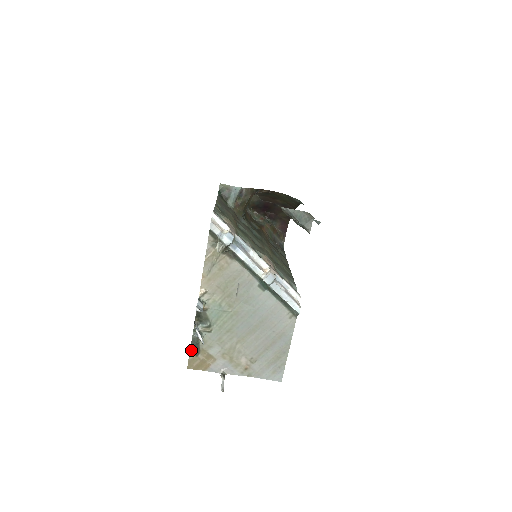
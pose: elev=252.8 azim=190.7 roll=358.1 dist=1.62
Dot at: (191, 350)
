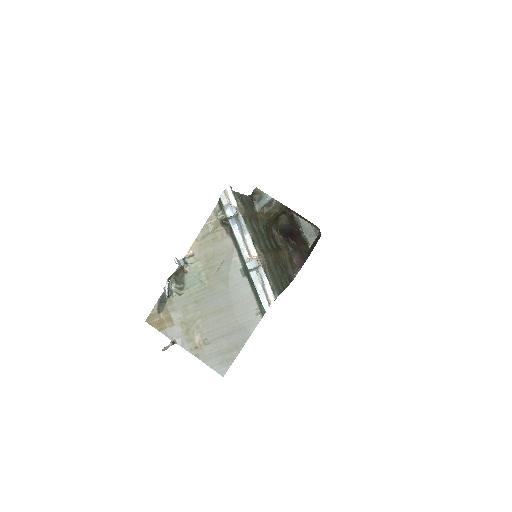
Dot at: (156, 305)
